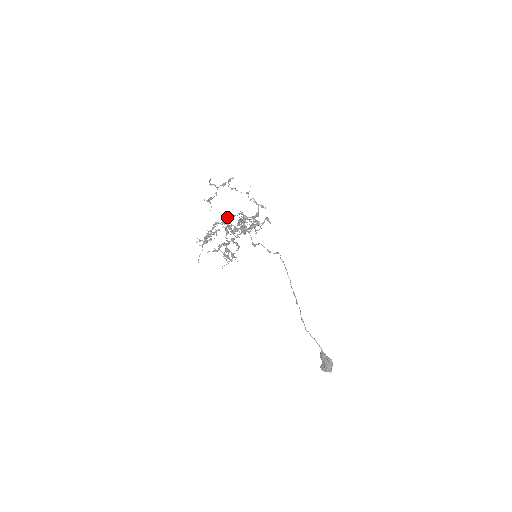
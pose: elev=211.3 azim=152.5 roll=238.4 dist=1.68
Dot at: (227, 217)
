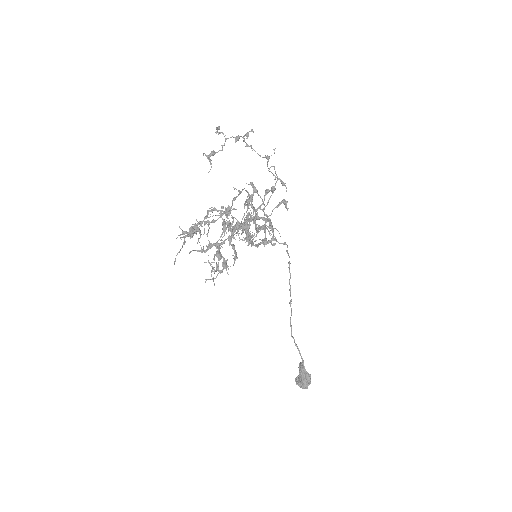
Dot at: (230, 208)
